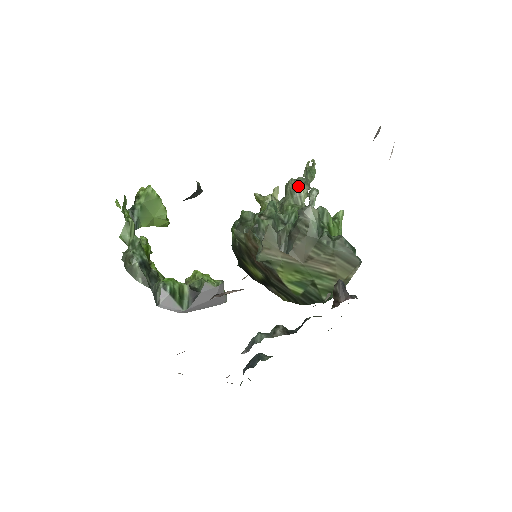
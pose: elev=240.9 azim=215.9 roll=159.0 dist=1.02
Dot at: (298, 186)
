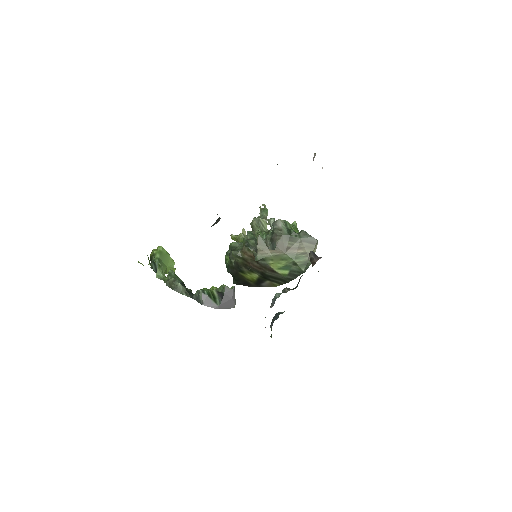
Dot at: (260, 220)
